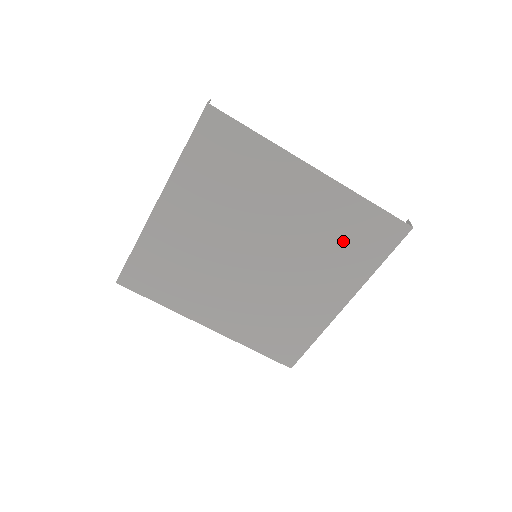
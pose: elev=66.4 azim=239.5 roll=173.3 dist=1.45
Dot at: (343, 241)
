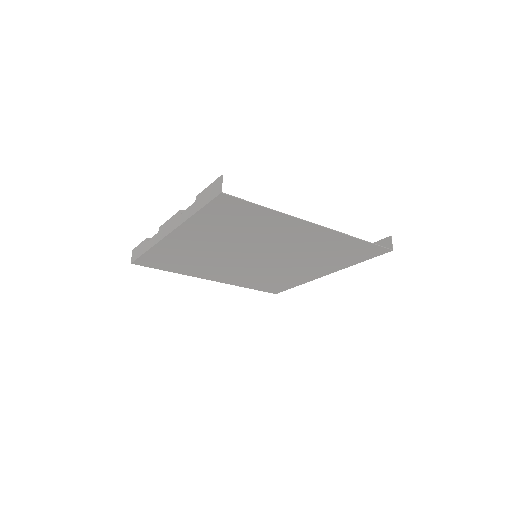
Dot at: (332, 254)
